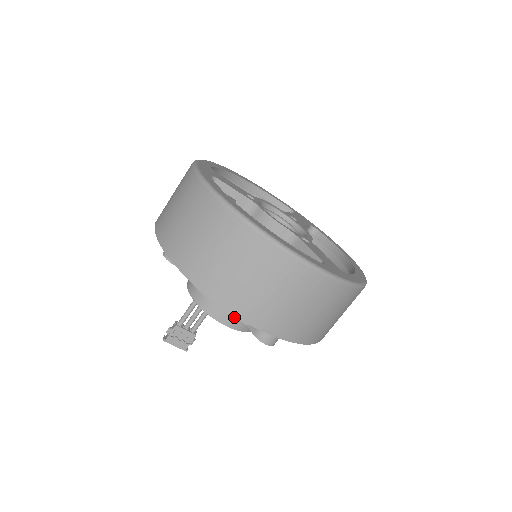
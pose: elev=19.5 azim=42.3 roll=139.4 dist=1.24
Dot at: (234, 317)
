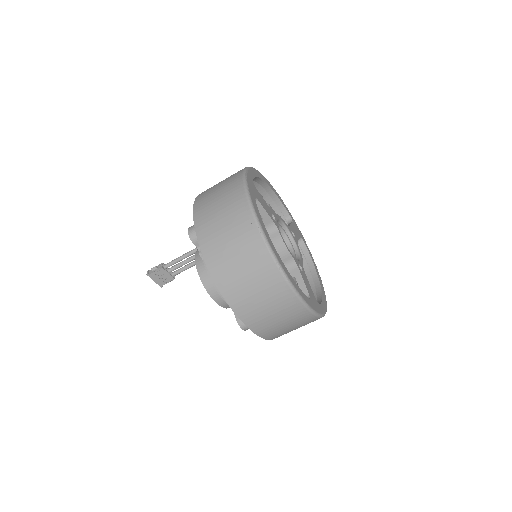
Dot at: occluded
